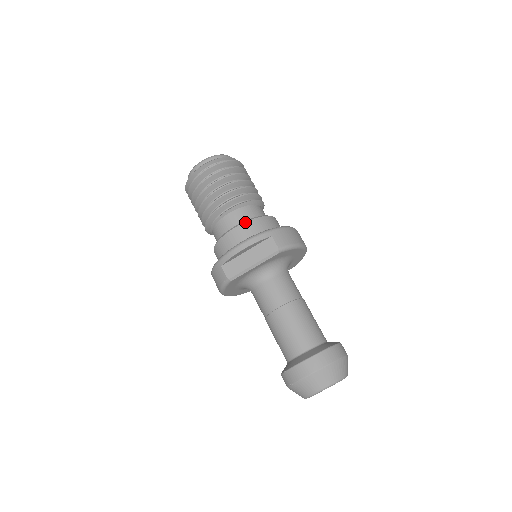
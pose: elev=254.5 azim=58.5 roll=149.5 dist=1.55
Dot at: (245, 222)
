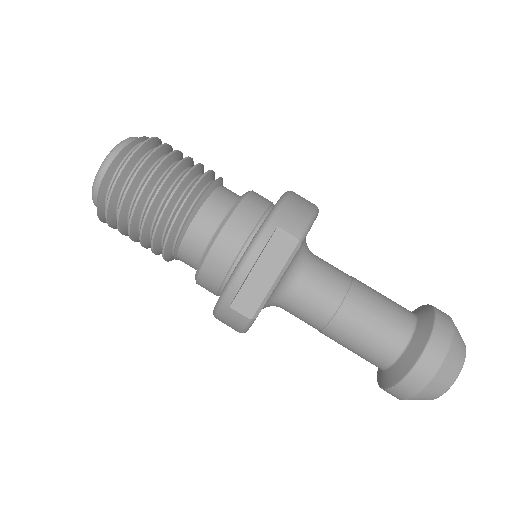
Dot at: (224, 226)
